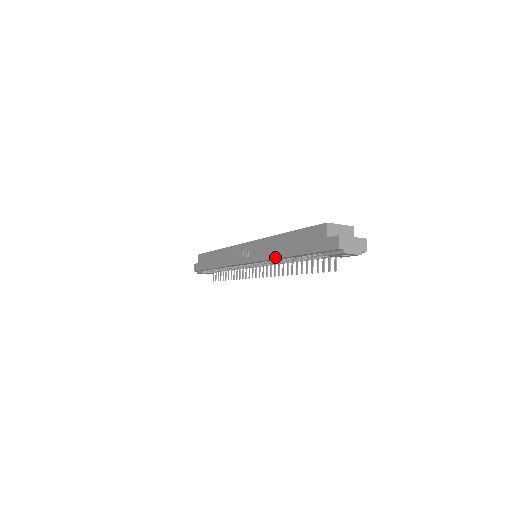
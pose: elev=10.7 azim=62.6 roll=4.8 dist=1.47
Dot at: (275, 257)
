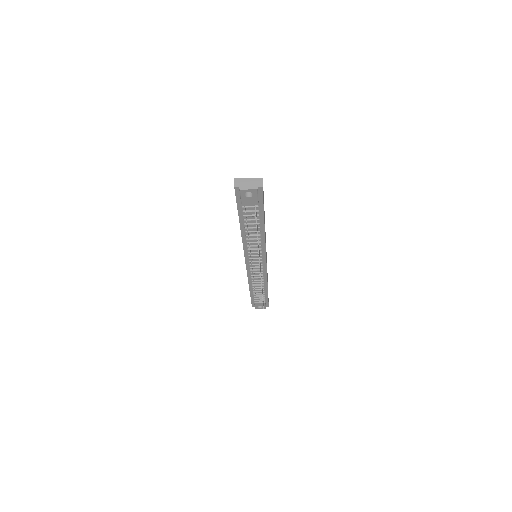
Dot at: (241, 236)
